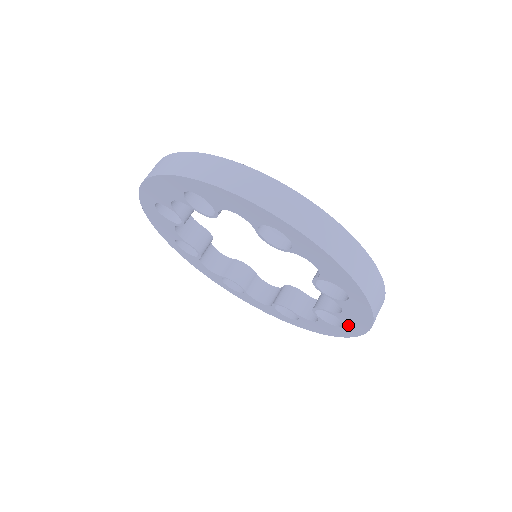
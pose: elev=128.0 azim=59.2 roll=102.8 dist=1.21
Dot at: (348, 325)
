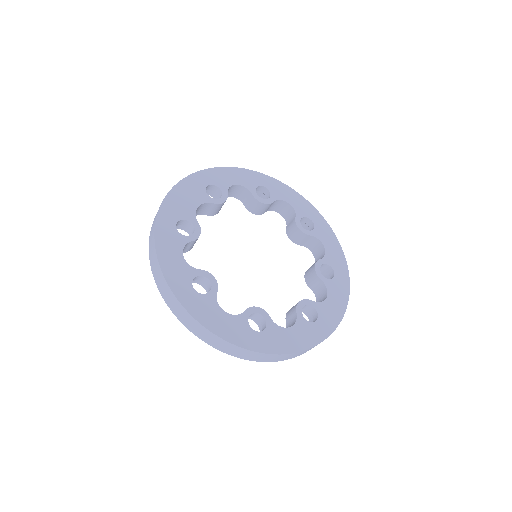
Dot at: occluded
